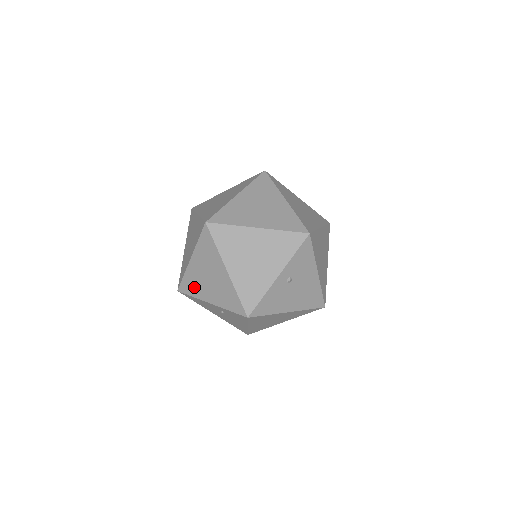
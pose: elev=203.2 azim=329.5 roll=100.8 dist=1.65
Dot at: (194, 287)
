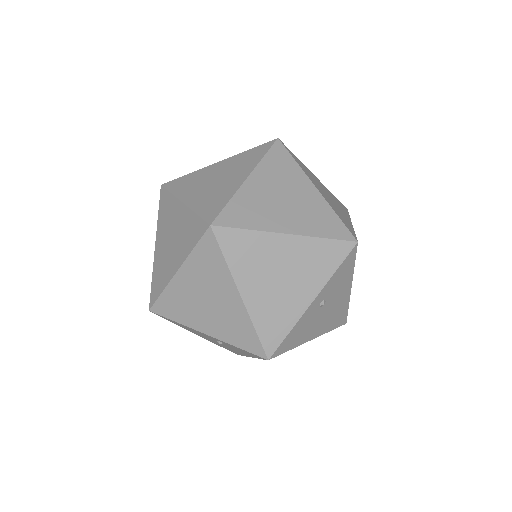
Dot at: (179, 310)
